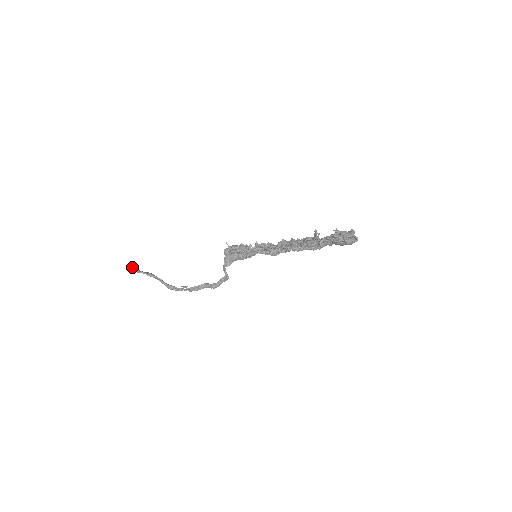
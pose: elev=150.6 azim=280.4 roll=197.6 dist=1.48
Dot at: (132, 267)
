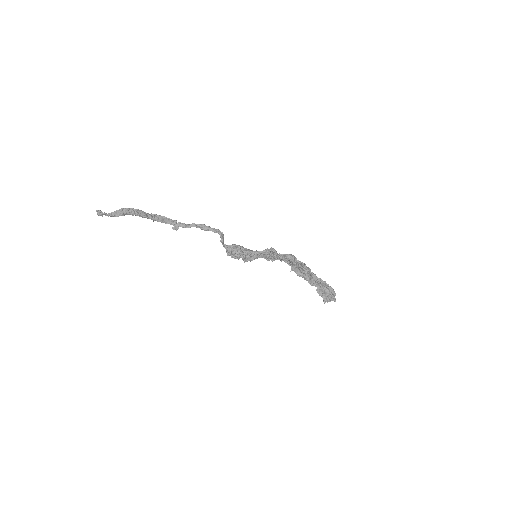
Dot at: occluded
